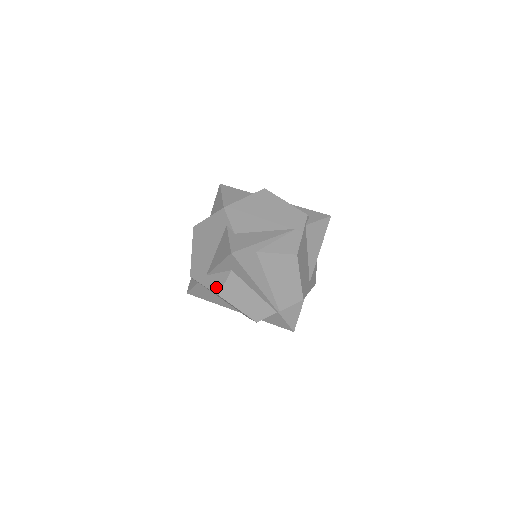
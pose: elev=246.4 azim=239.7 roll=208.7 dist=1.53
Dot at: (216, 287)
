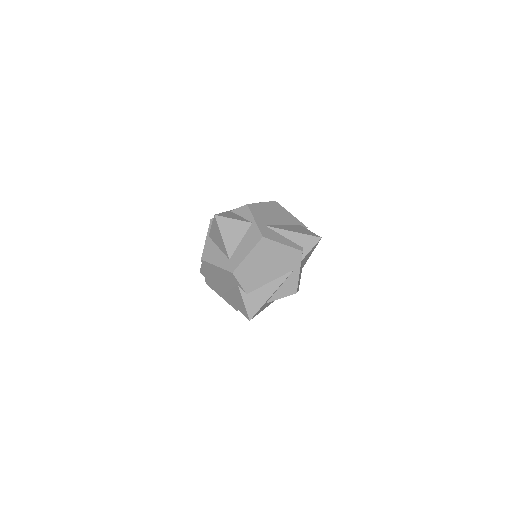
Dot at: (234, 306)
